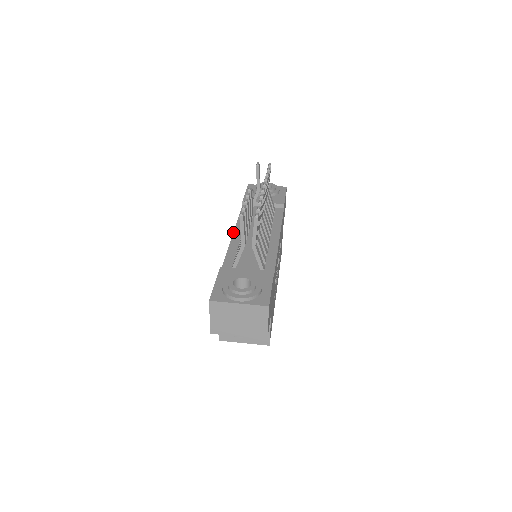
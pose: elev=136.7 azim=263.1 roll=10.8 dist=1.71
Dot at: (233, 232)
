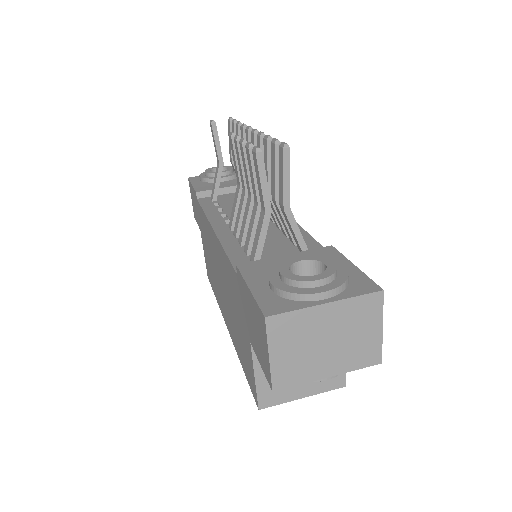
Dot at: (211, 226)
